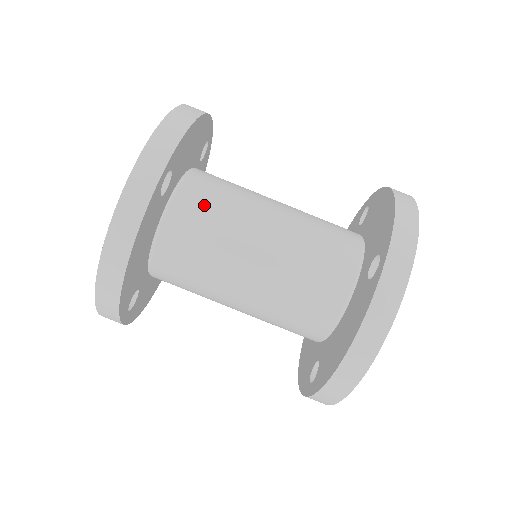
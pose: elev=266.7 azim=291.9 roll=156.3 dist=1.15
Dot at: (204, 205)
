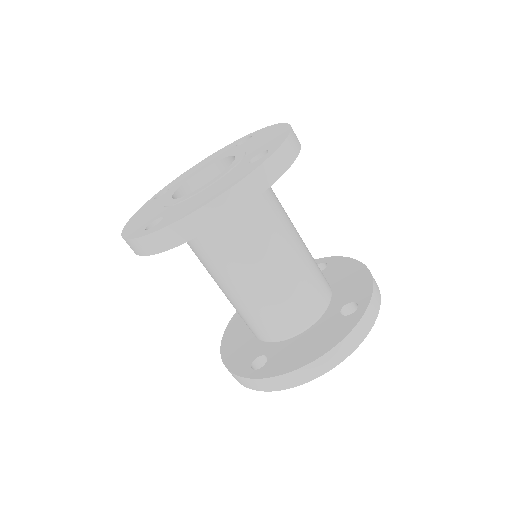
Dot at: (205, 246)
